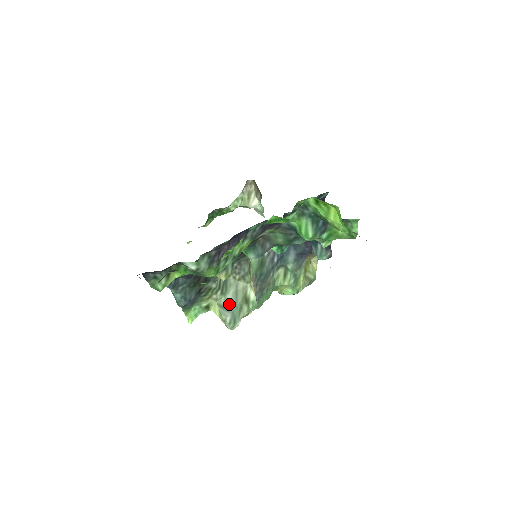
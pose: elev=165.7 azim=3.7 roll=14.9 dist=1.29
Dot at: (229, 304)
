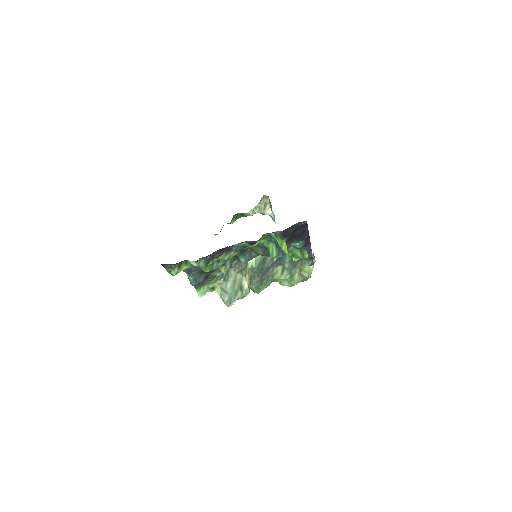
Dot at: (228, 289)
